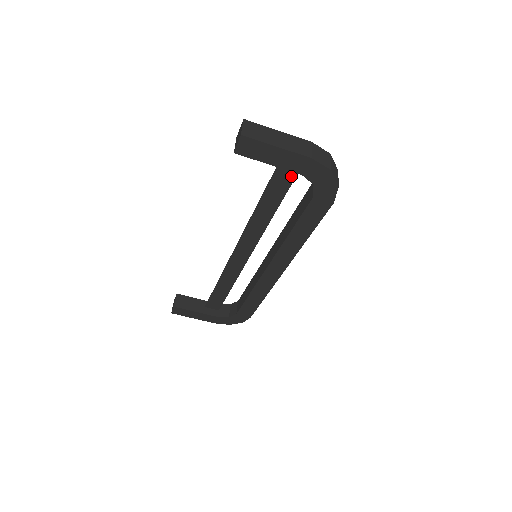
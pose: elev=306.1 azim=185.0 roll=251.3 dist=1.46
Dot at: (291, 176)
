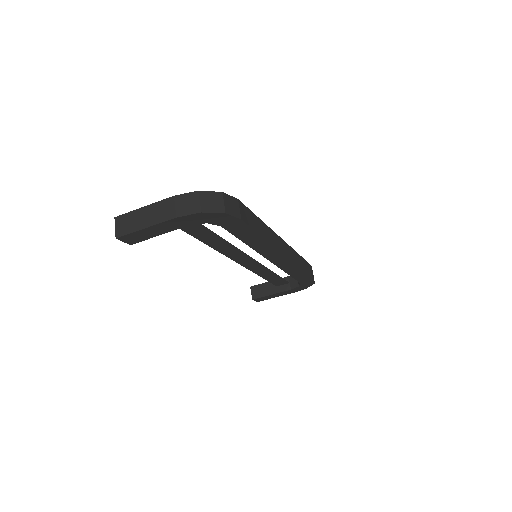
Dot at: occluded
